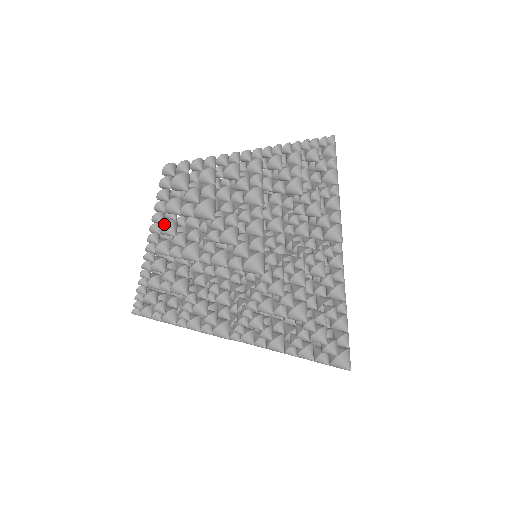
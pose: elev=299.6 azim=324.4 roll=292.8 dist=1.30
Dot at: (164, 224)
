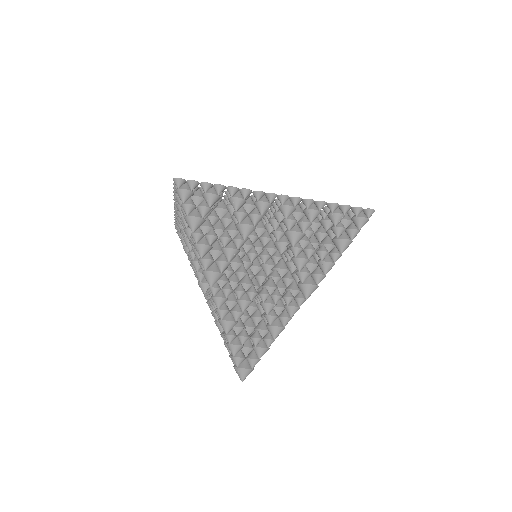
Dot at: (179, 205)
